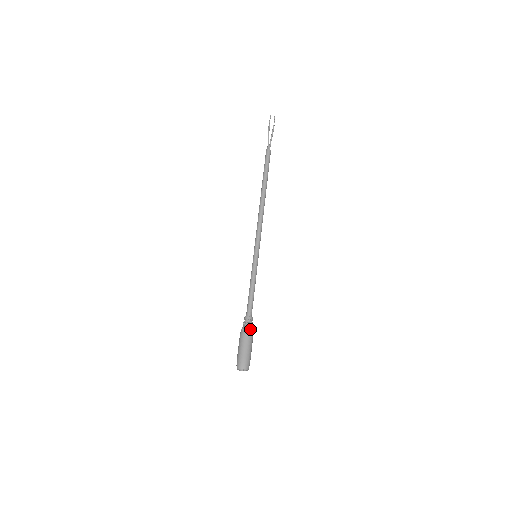
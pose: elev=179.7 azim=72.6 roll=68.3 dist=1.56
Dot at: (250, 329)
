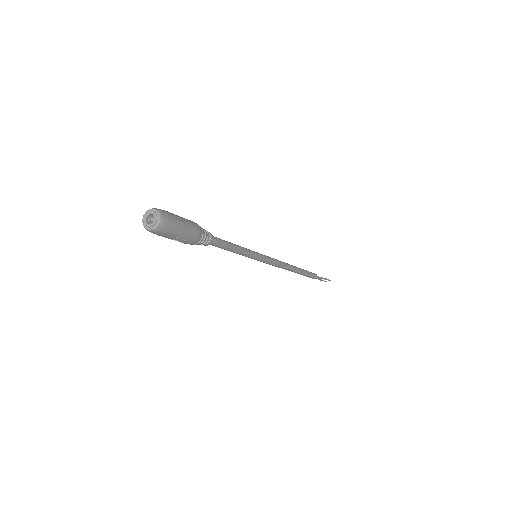
Dot at: (200, 229)
